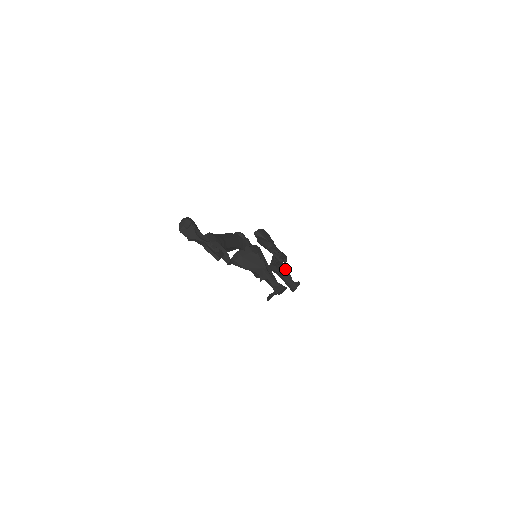
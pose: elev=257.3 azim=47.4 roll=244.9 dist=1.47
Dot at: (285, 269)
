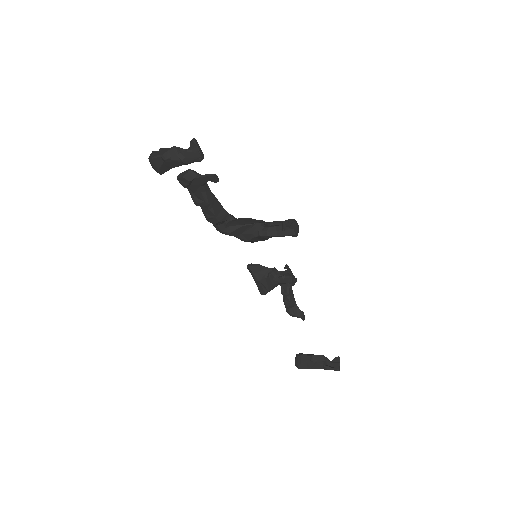
Dot at: occluded
